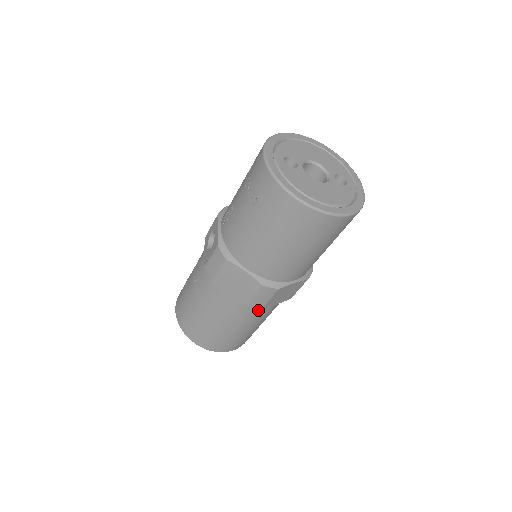
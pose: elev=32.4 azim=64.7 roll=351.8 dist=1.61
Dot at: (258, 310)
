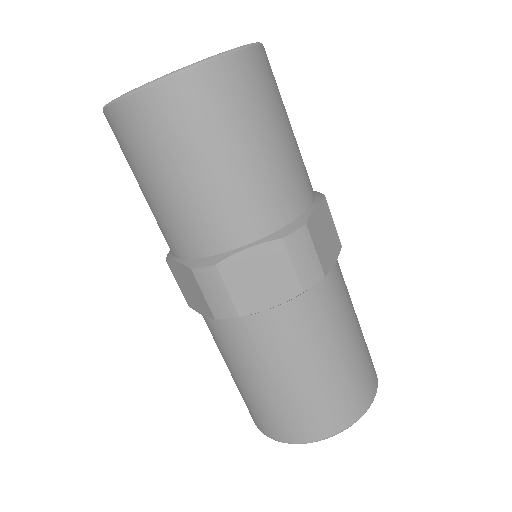
Dot at: (254, 328)
